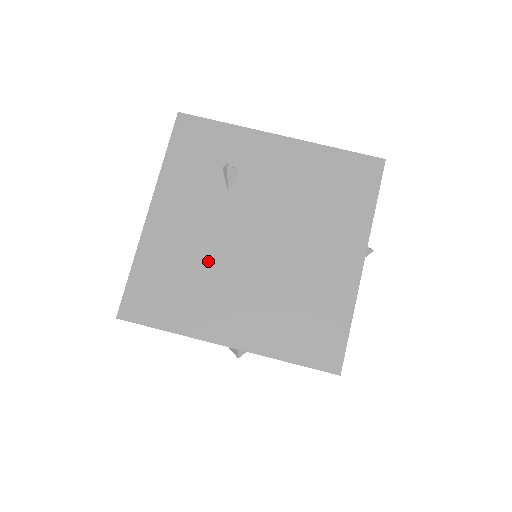
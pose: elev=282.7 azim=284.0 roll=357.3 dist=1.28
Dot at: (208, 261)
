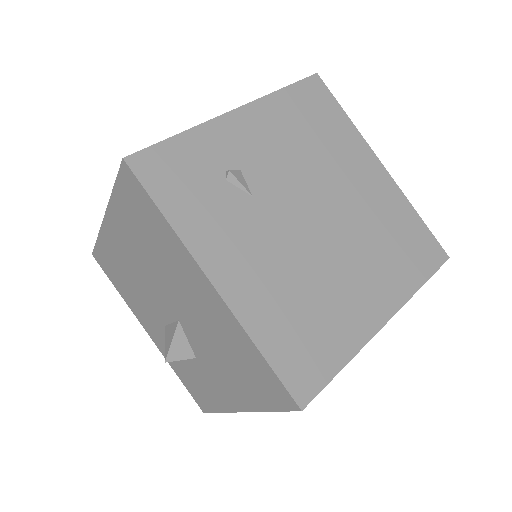
Dot at: (305, 273)
